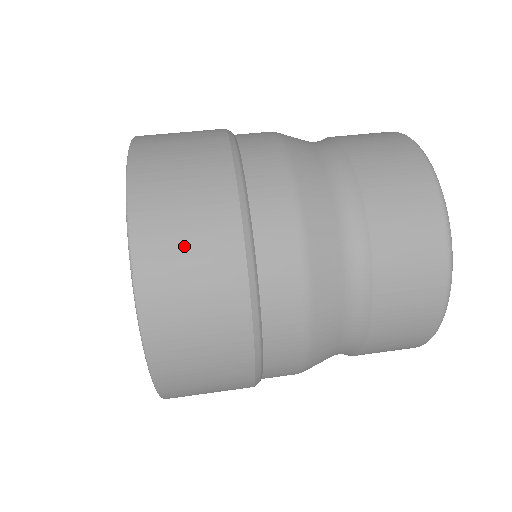
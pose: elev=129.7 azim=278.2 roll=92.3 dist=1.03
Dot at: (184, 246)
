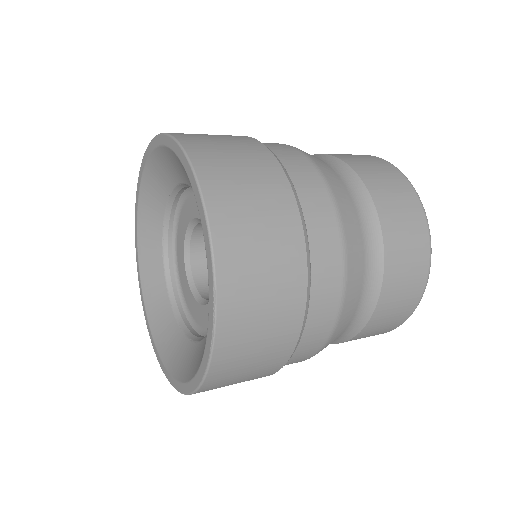
Dot at: occluded
